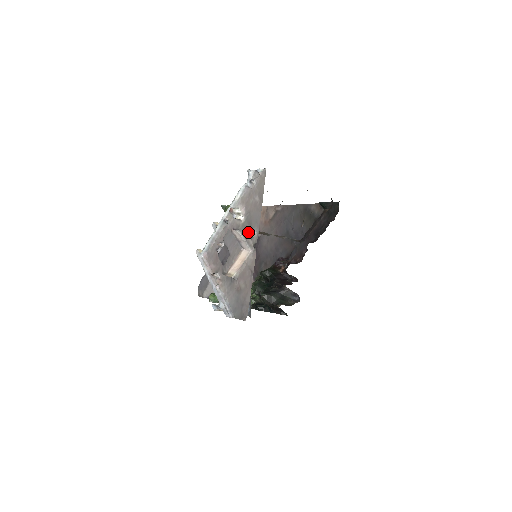
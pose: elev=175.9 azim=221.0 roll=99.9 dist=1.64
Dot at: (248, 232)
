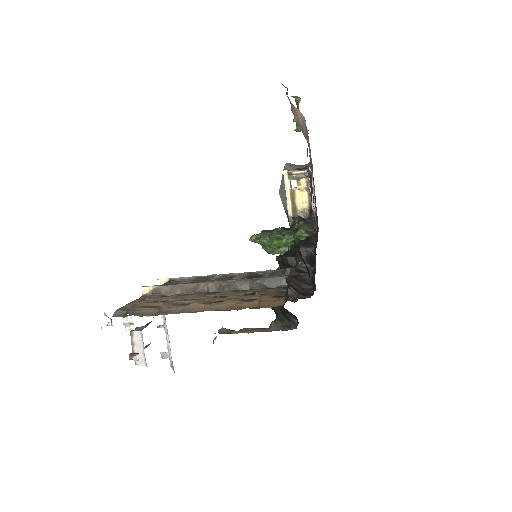
Dot at: (132, 359)
